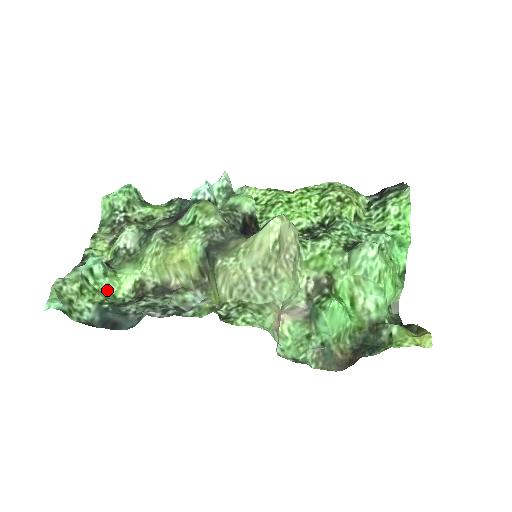
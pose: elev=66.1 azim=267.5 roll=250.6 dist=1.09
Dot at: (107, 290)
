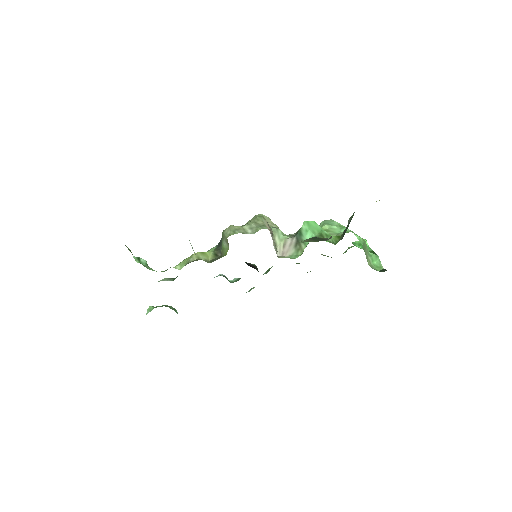
Dot at: (147, 268)
